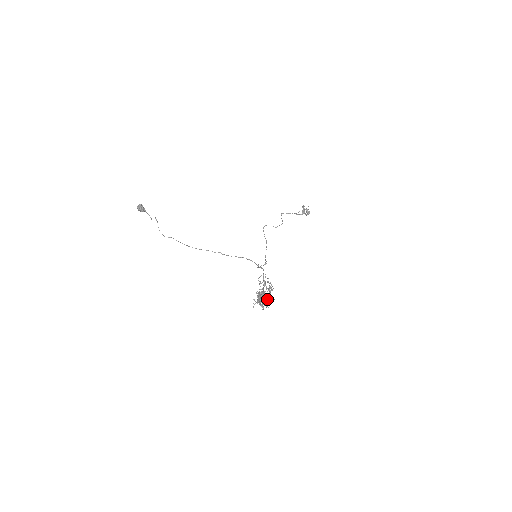
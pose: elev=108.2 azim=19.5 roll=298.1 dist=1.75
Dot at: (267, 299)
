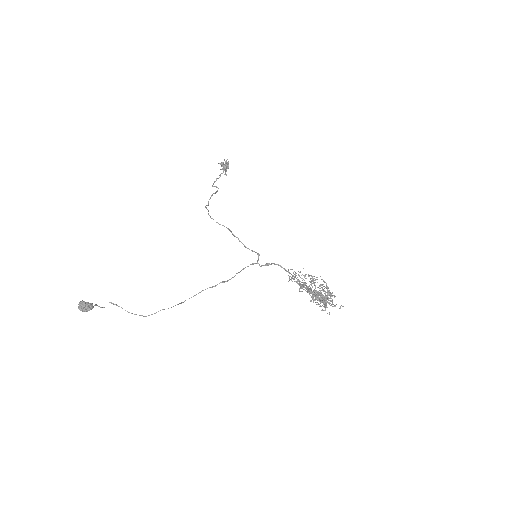
Dot at: (330, 295)
